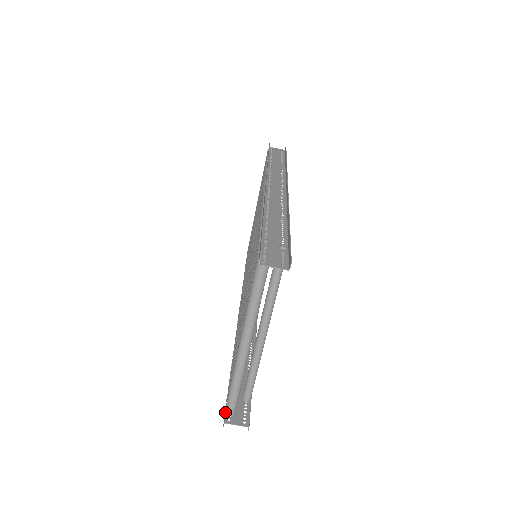
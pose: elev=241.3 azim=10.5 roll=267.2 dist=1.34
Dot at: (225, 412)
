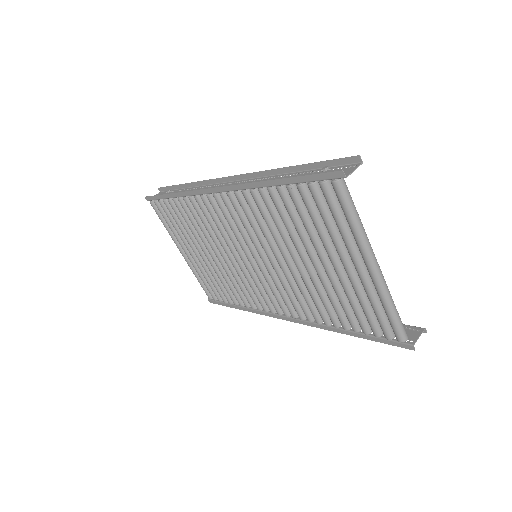
Dot at: (402, 341)
